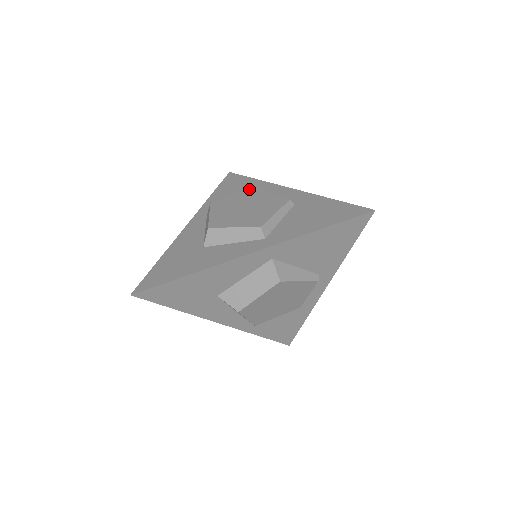
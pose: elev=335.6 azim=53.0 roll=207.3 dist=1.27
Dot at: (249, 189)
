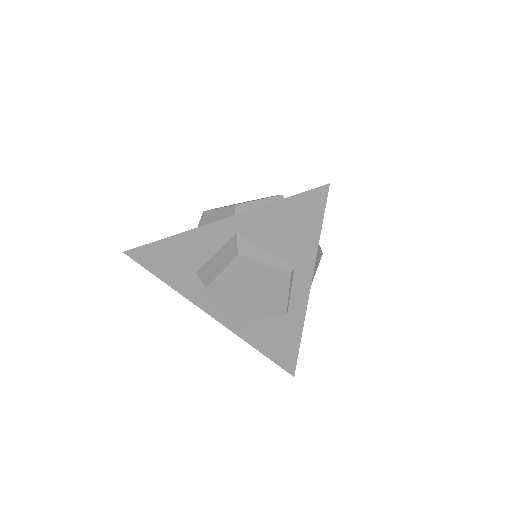
Dot at: occluded
